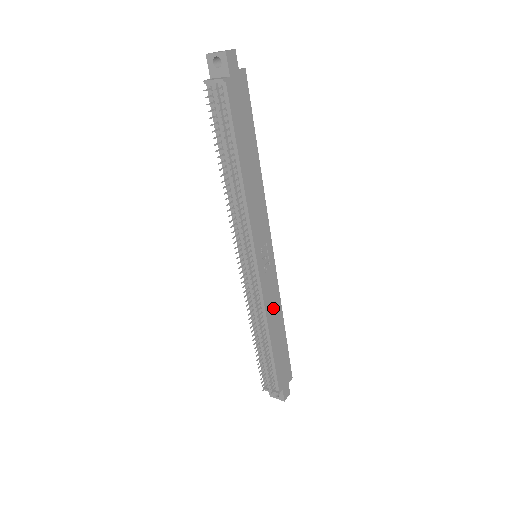
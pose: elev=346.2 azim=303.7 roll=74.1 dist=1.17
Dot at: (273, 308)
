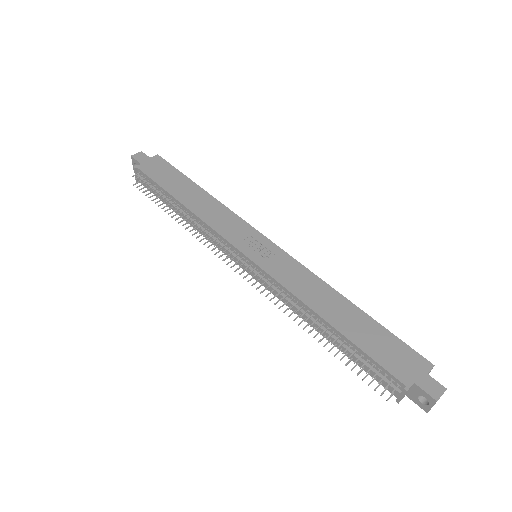
Dot at: (308, 289)
